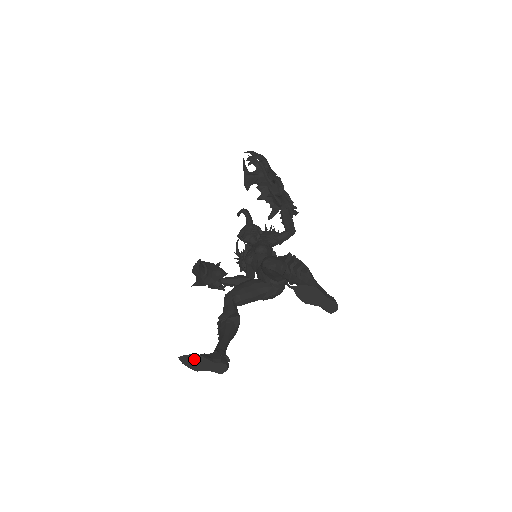
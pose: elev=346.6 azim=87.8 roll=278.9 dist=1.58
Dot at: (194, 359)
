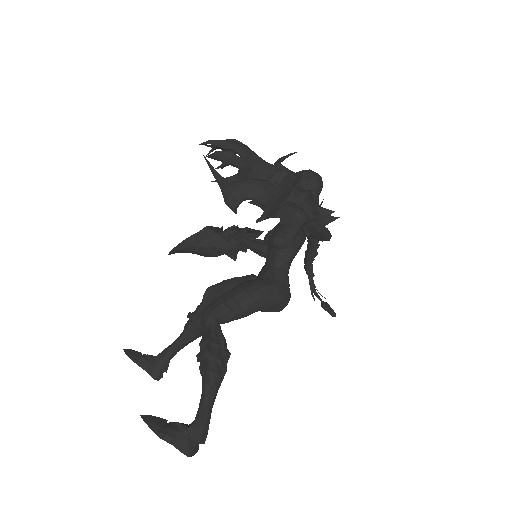
Dot at: (132, 358)
